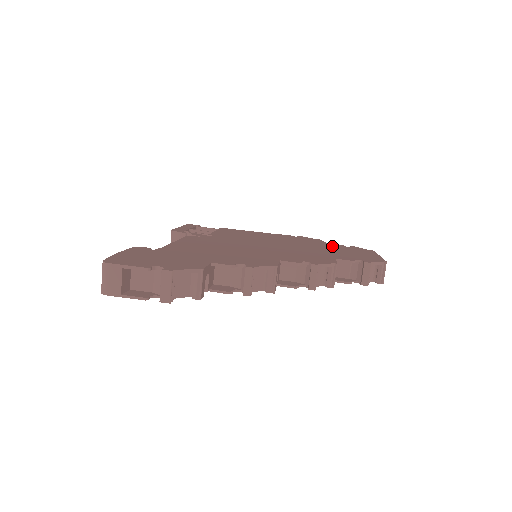
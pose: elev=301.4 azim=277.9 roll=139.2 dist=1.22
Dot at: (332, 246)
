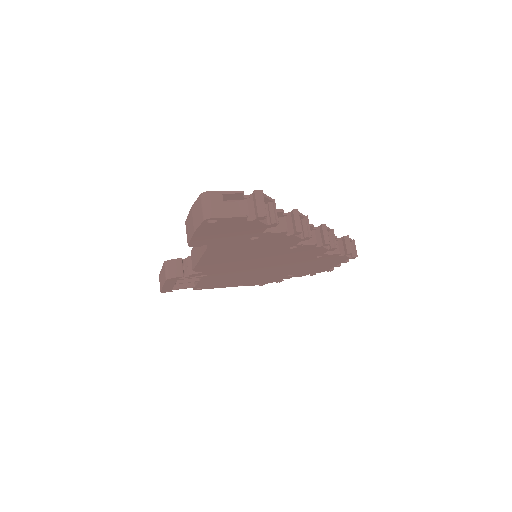
Dot at: occluded
